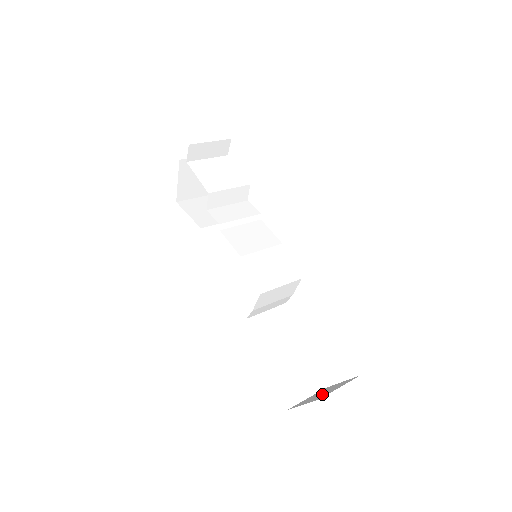
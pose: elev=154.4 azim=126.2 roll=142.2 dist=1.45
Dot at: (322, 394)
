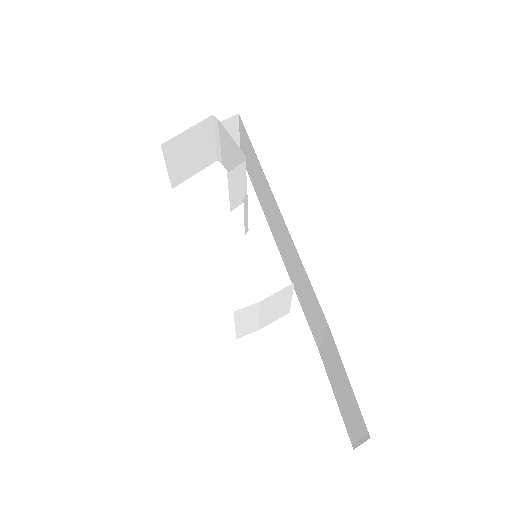
Dot at: occluded
